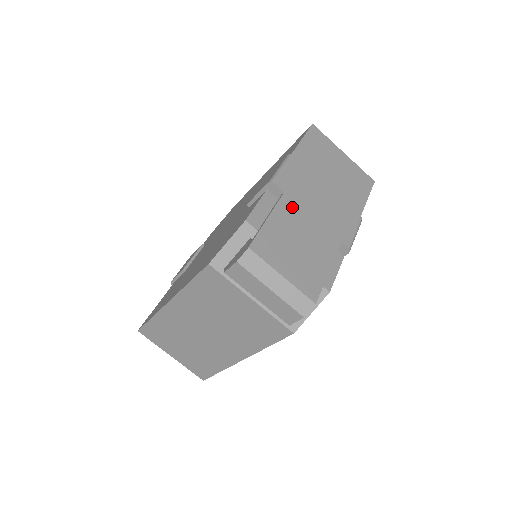
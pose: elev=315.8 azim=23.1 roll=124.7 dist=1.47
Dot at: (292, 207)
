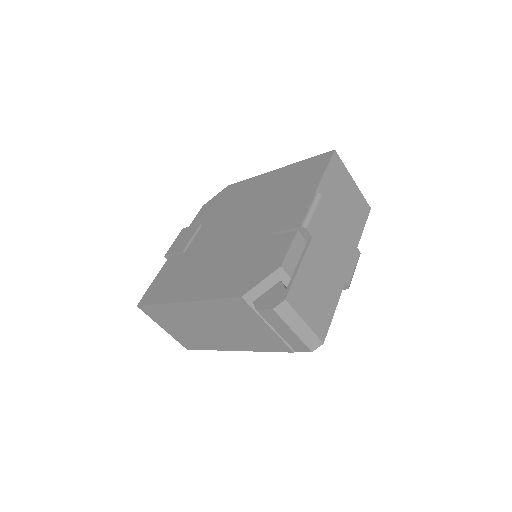
Dot at: (316, 252)
